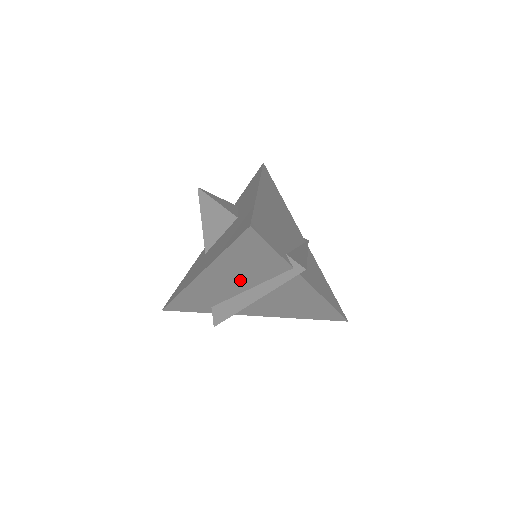
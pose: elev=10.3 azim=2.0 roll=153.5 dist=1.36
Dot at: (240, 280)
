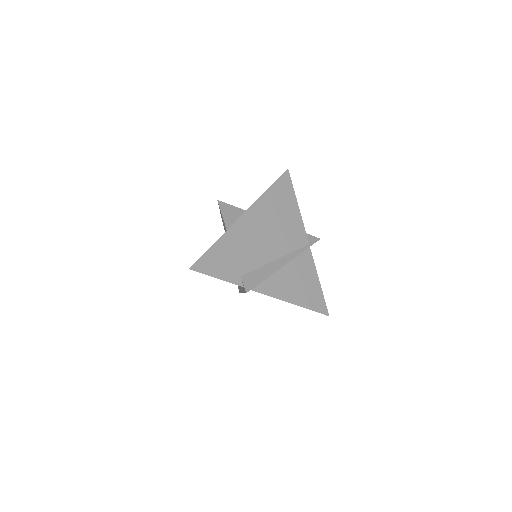
Dot at: occluded
